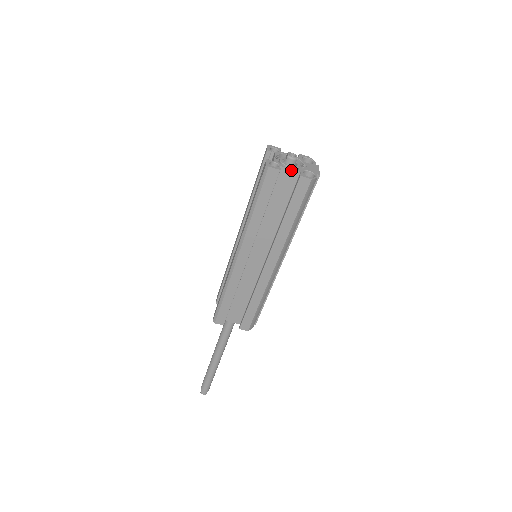
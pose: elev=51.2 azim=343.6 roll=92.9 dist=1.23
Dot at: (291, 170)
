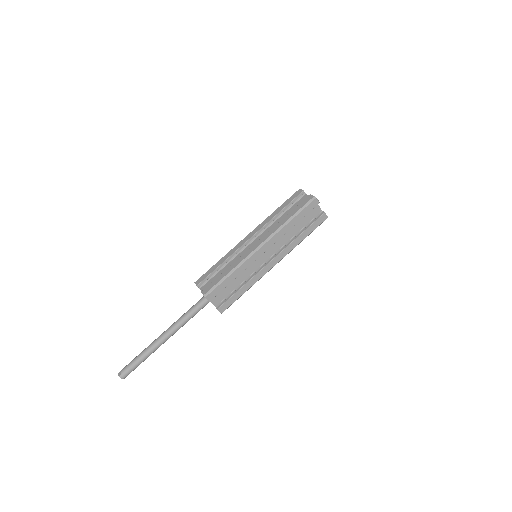
Dot at: (319, 207)
